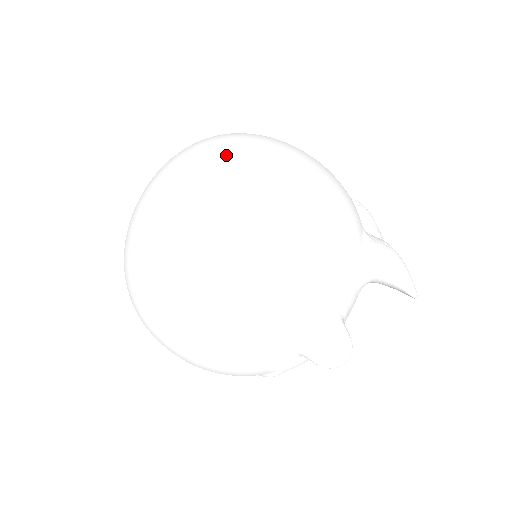
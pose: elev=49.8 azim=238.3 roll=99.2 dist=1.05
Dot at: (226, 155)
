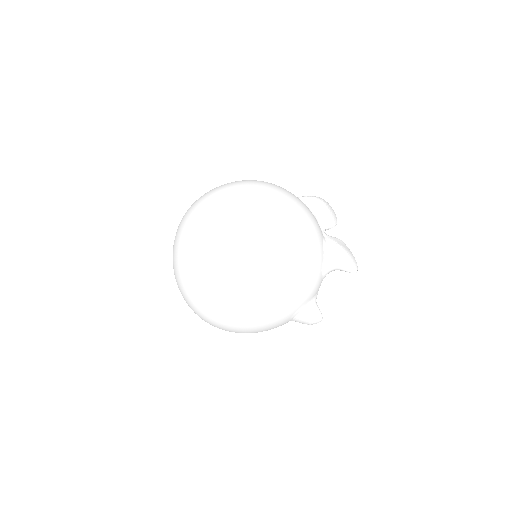
Dot at: (238, 243)
